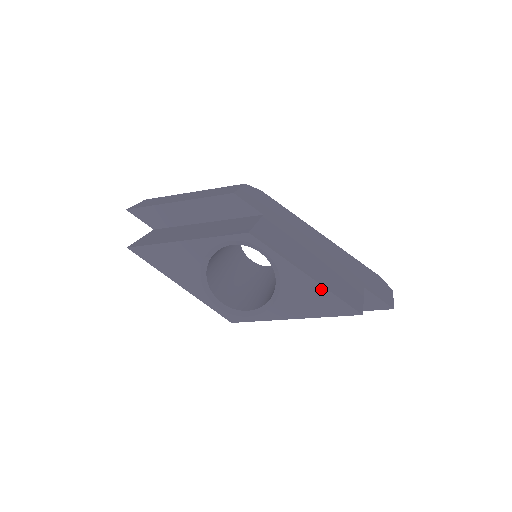
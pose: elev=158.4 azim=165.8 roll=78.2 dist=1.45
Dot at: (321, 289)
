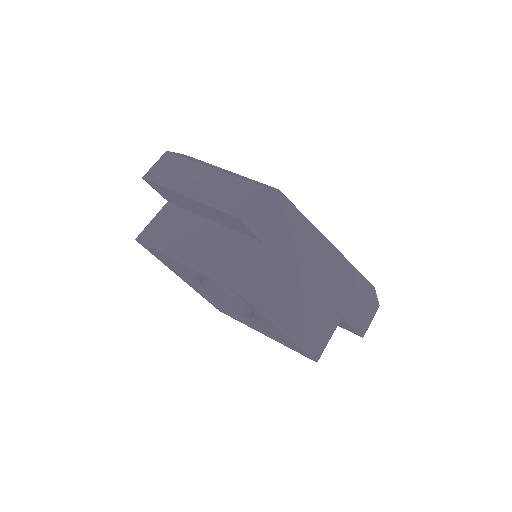
Dot at: (287, 338)
